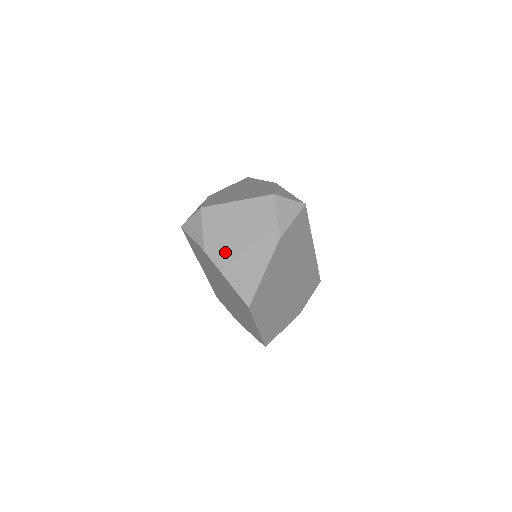
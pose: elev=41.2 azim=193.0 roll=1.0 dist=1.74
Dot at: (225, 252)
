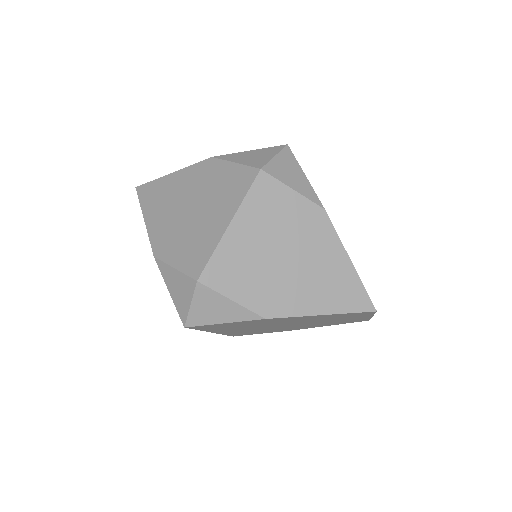
Dot at: (288, 292)
